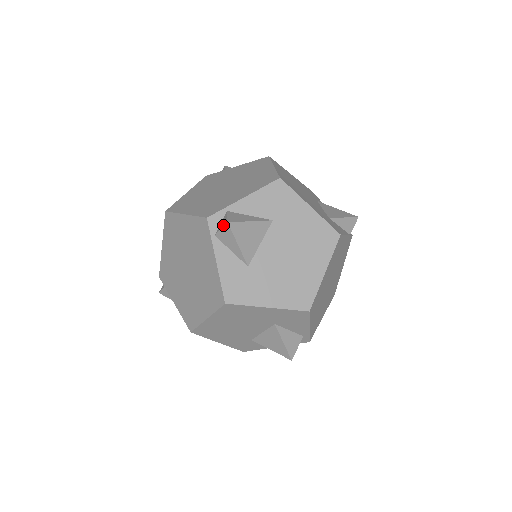
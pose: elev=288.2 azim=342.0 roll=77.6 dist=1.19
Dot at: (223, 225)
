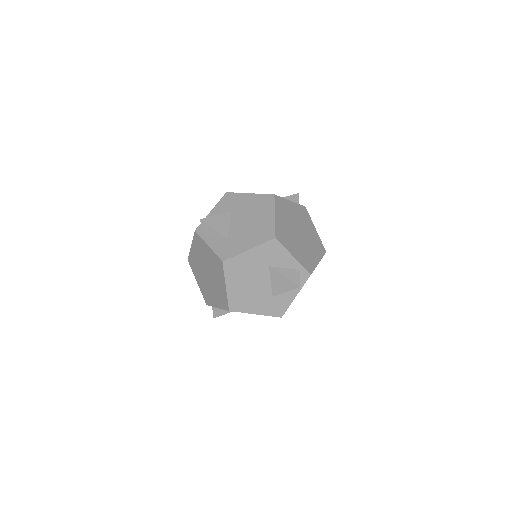
Dot at: (201, 224)
